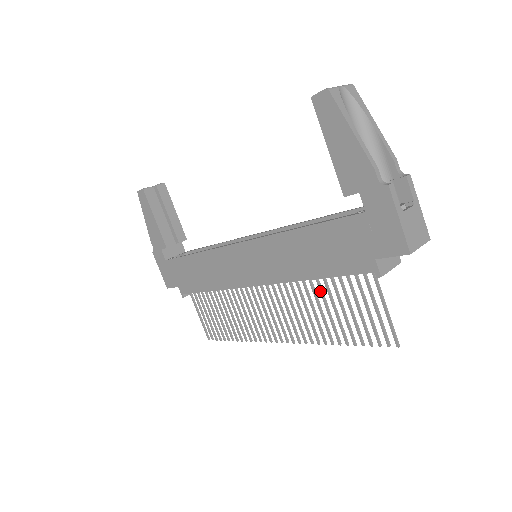
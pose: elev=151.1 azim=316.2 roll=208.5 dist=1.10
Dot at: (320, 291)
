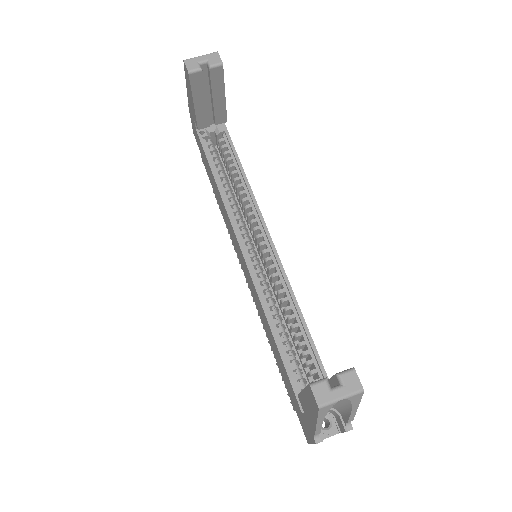
Dot at: occluded
